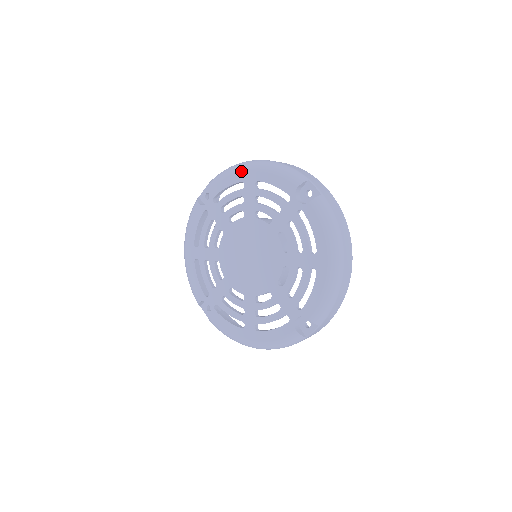
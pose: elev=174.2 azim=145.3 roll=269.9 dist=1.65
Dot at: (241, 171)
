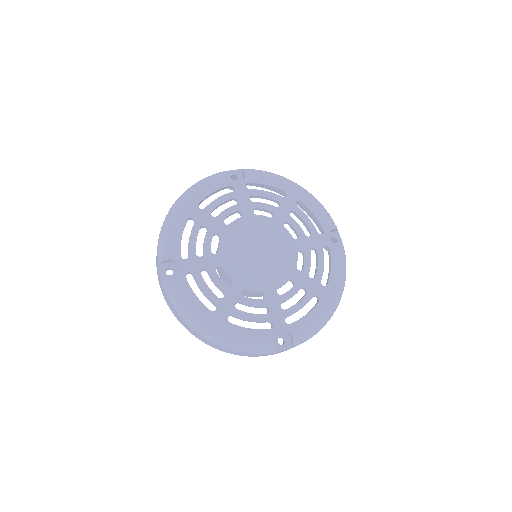
Dot at: (289, 184)
